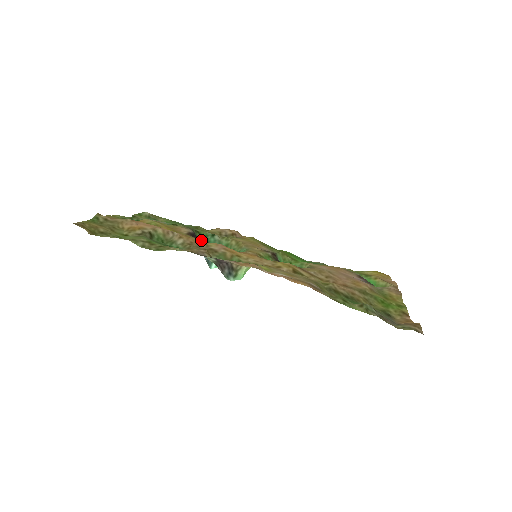
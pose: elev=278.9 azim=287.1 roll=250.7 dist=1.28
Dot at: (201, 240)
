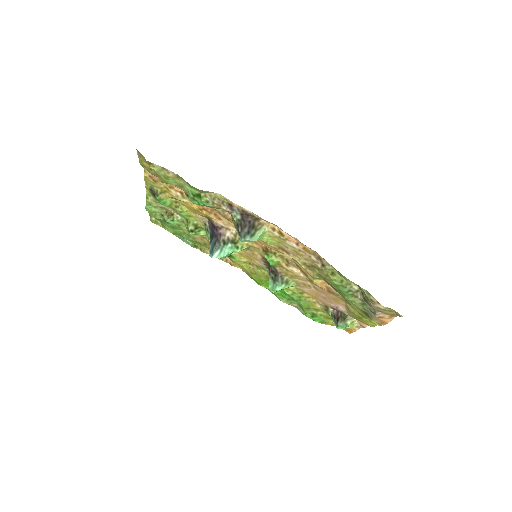
Dot at: (216, 226)
